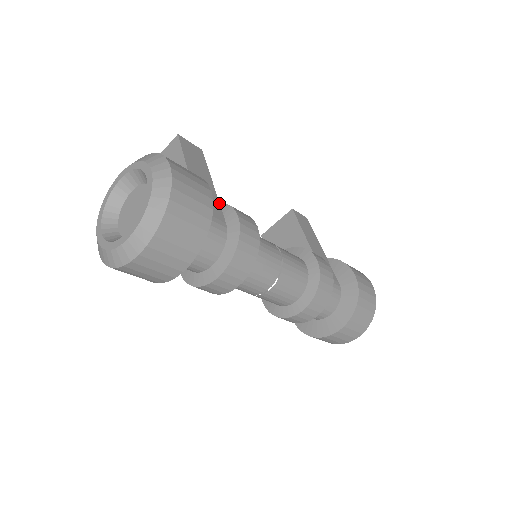
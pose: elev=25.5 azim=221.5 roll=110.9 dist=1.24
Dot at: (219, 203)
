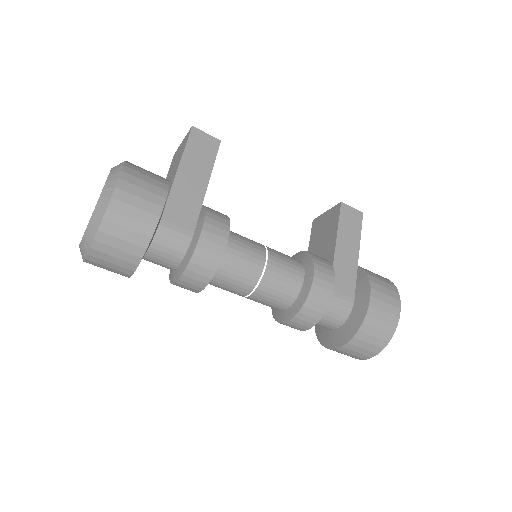
Dot at: occluded
